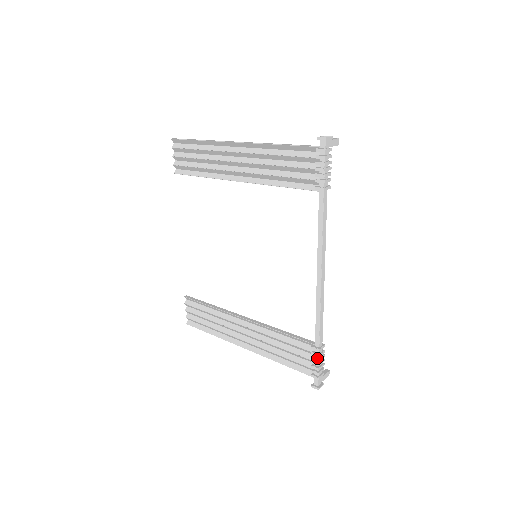
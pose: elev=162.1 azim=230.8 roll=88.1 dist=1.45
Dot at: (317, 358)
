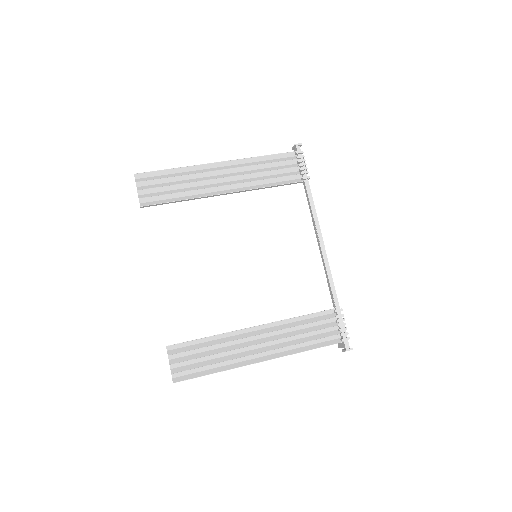
Dot at: (343, 318)
